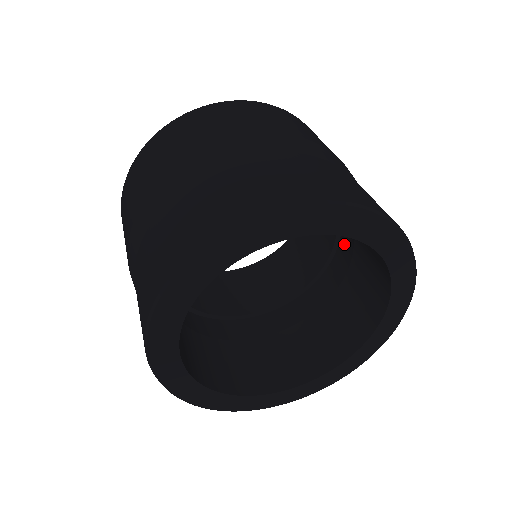
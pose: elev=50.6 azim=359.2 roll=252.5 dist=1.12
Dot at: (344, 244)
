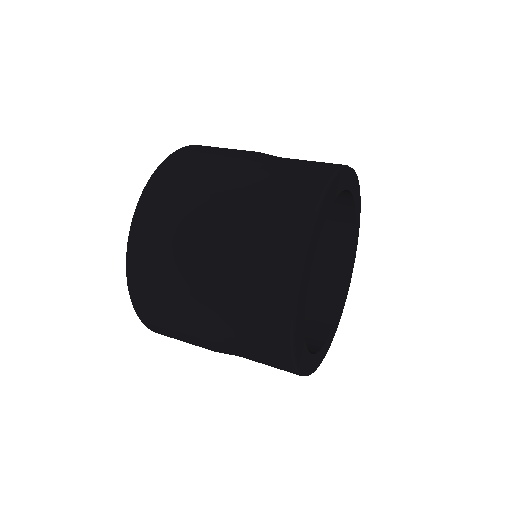
Dot at: occluded
